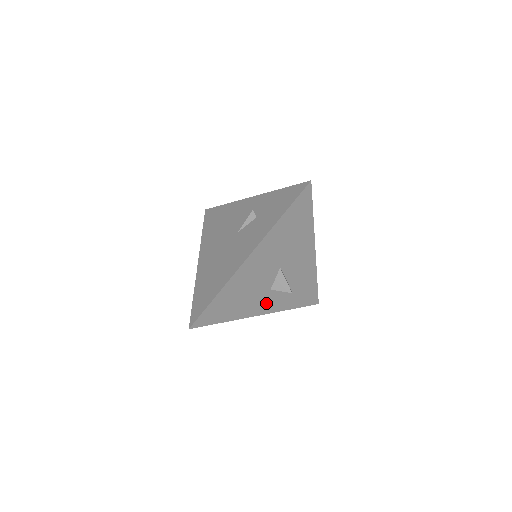
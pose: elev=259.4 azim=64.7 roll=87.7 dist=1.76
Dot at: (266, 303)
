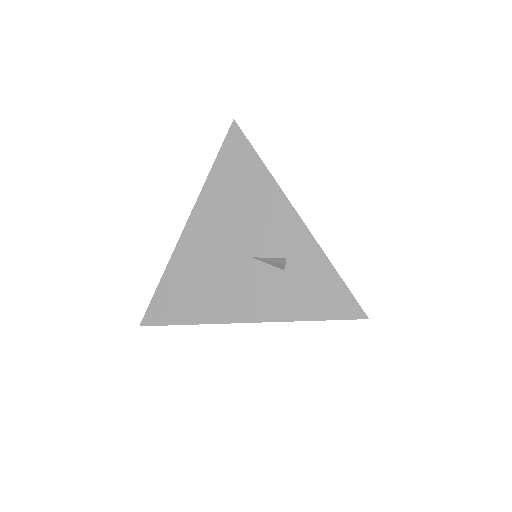
Dot at: occluded
